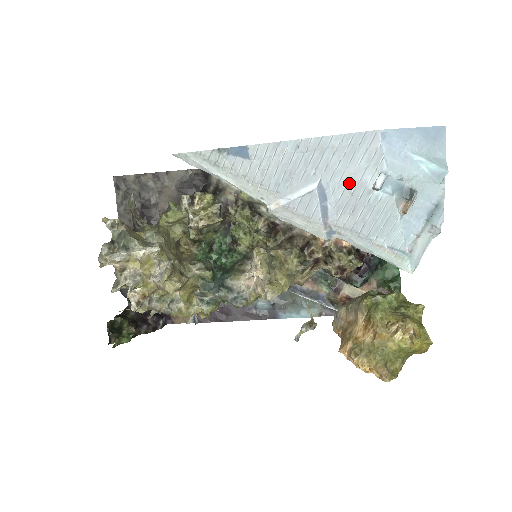
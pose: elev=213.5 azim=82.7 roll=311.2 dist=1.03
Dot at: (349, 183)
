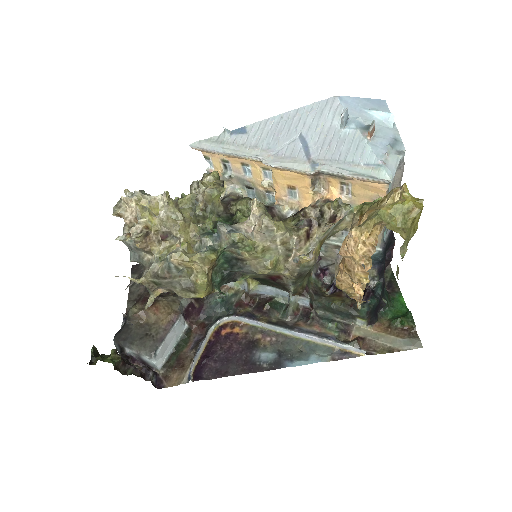
Dot at: (322, 130)
